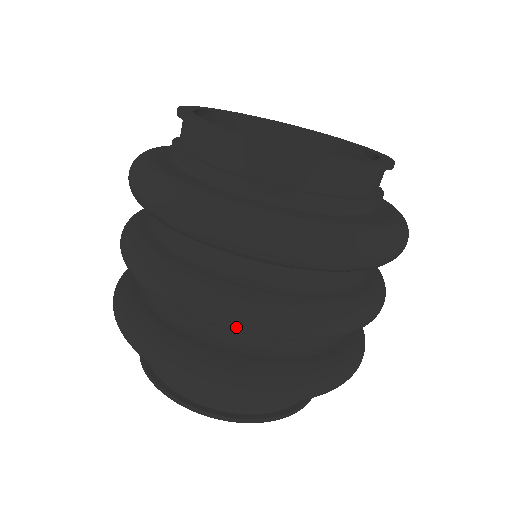
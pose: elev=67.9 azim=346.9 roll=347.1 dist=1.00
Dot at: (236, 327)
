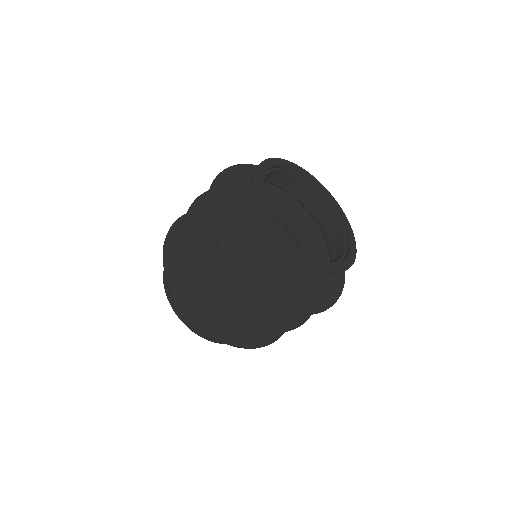
Dot at: (188, 255)
